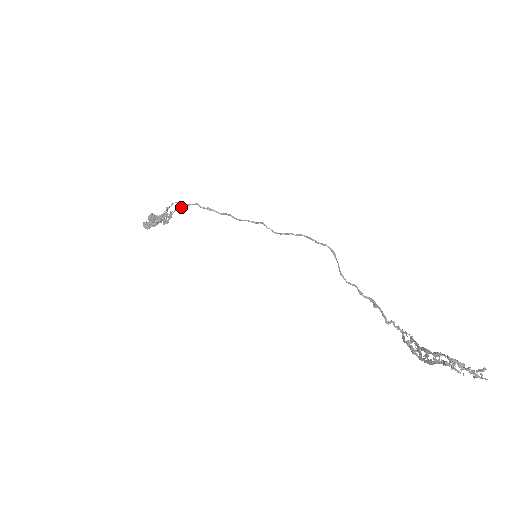
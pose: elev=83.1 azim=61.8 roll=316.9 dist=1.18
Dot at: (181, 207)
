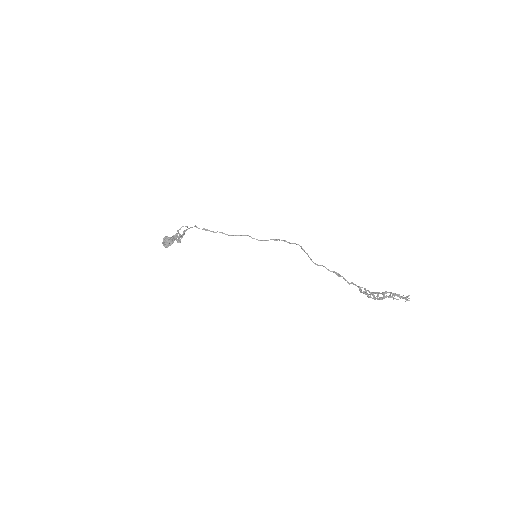
Dot at: (187, 229)
